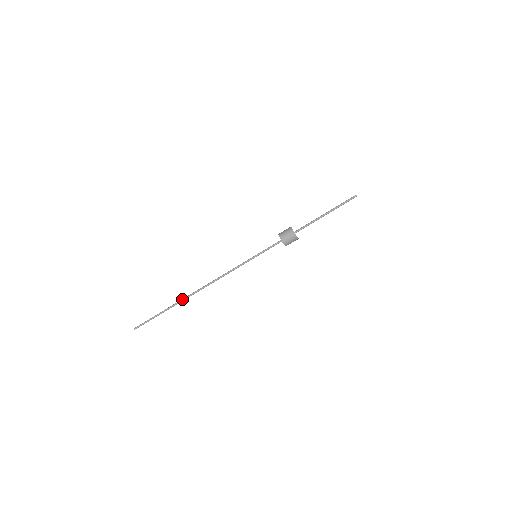
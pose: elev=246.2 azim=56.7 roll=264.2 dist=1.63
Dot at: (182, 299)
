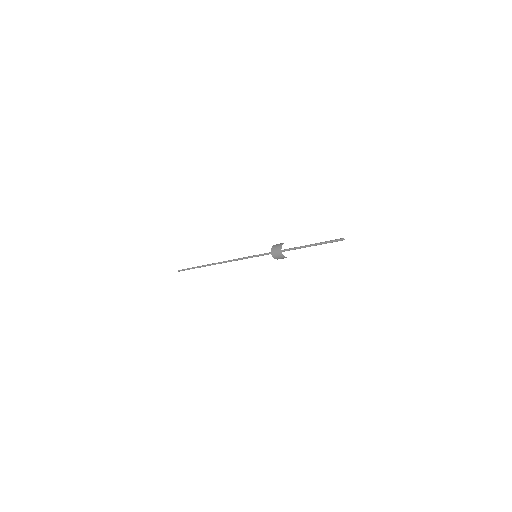
Dot at: occluded
